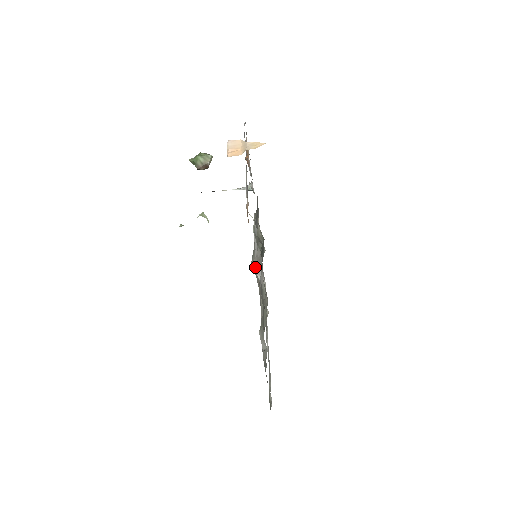
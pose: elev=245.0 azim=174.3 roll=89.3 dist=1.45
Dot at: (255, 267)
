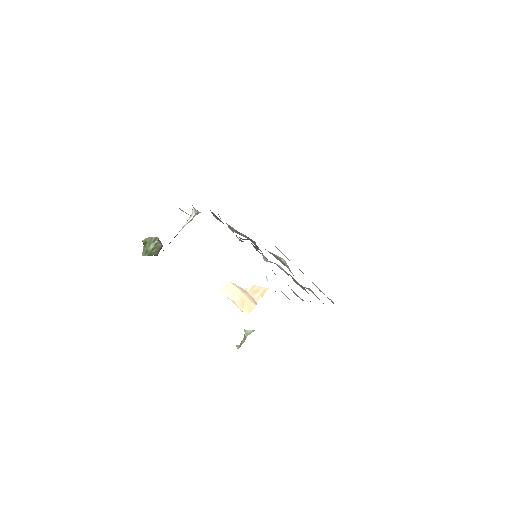
Dot at: occluded
